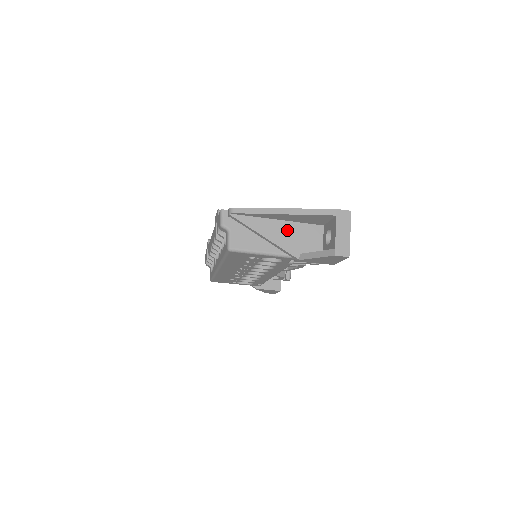
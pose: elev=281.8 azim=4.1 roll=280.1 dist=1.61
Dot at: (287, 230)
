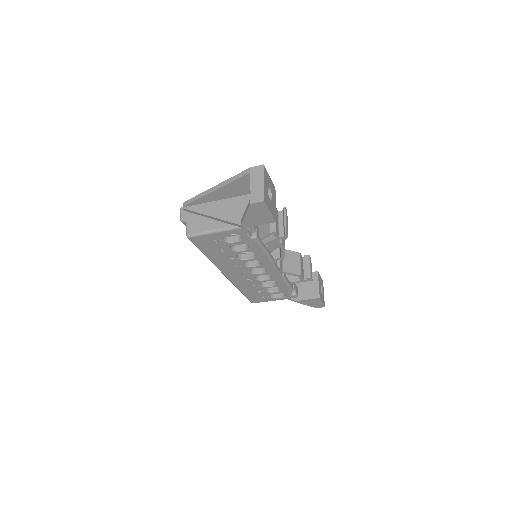
Dot at: (229, 205)
